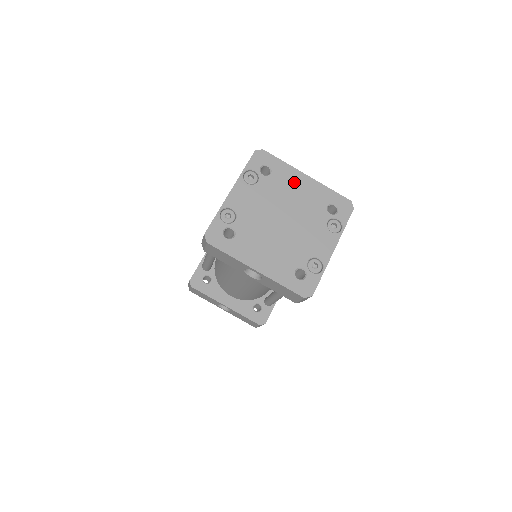
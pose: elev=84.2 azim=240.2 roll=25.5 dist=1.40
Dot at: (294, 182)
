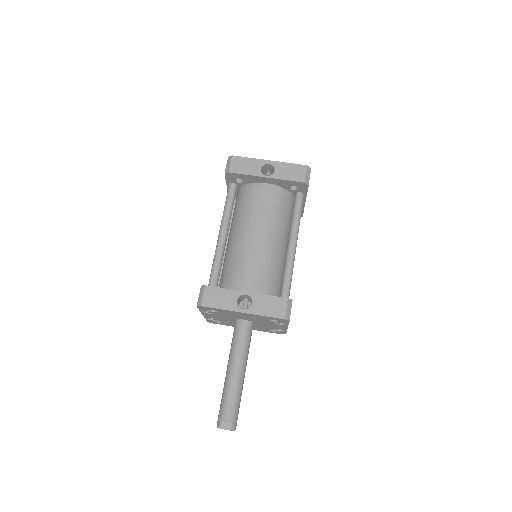
Dot at: occluded
